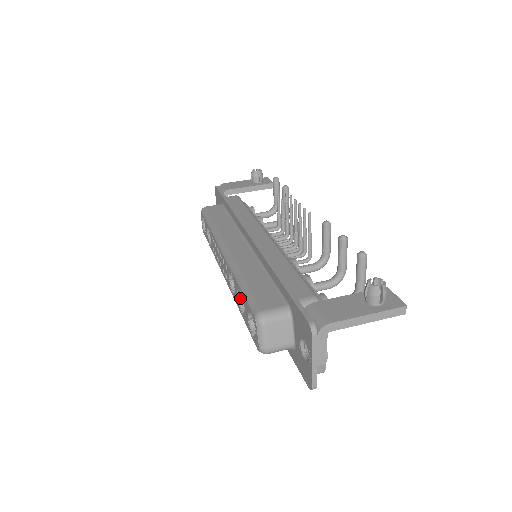
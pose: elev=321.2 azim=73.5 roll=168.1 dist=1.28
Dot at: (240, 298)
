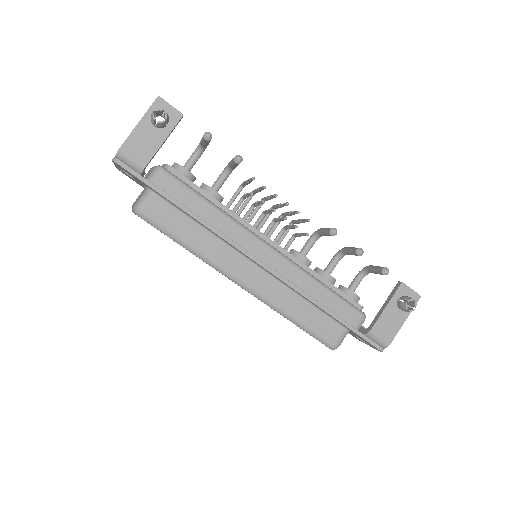
Dot at: occluded
